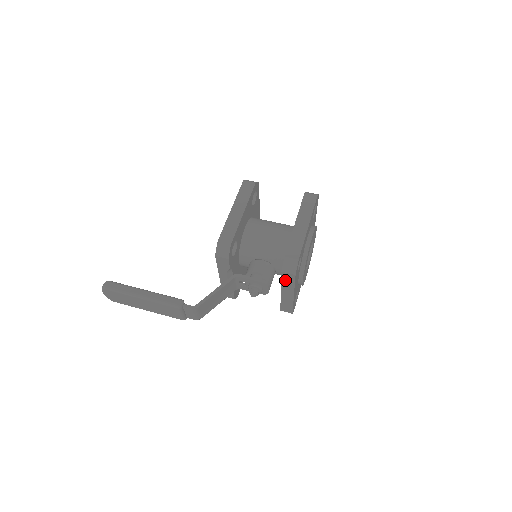
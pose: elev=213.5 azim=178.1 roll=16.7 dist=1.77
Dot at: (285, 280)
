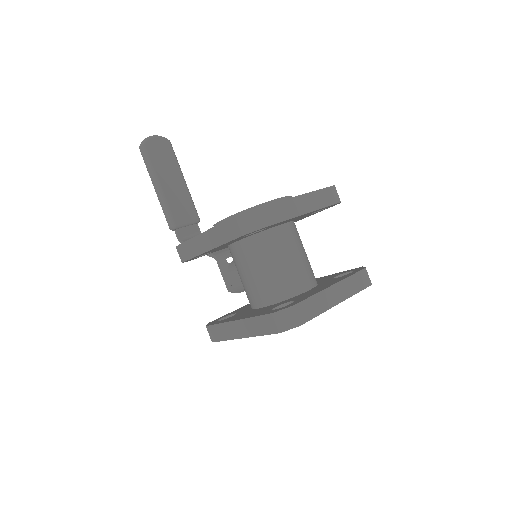
Dot at: occluded
